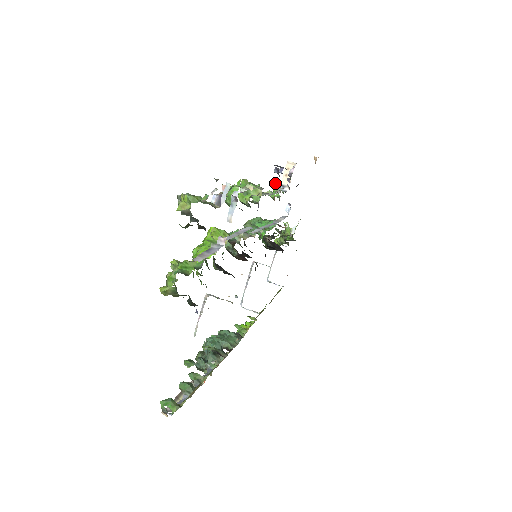
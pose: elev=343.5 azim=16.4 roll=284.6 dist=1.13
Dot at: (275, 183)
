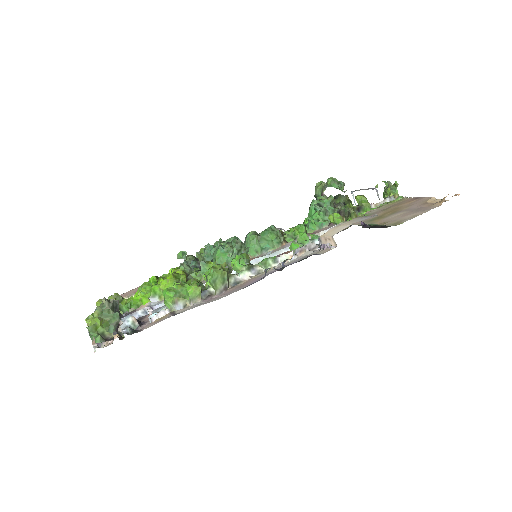
Dot at: (336, 214)
